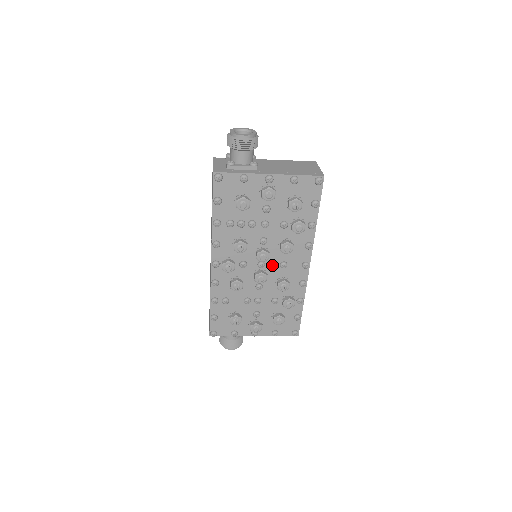
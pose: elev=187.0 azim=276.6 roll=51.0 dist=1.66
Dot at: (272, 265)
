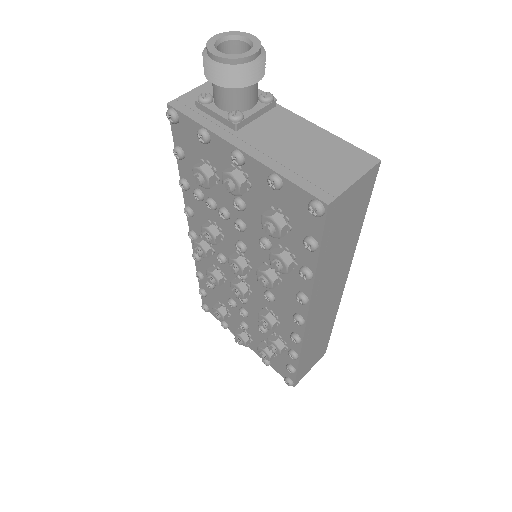
Dot at: (257, 285)
